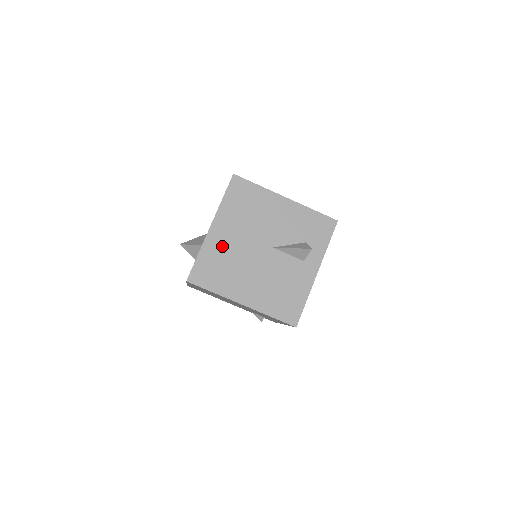
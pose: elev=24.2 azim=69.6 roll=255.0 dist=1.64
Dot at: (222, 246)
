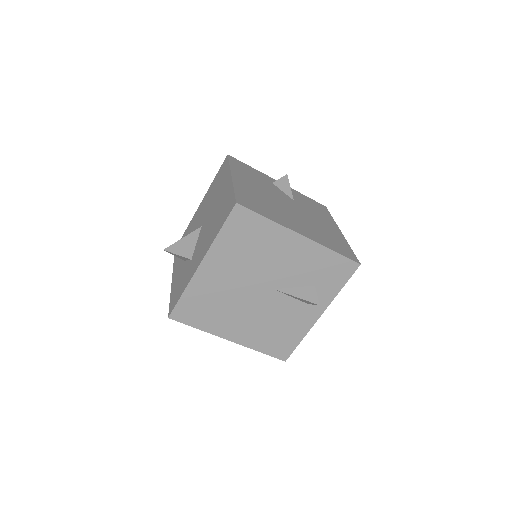
Dot at: (213, 285)
